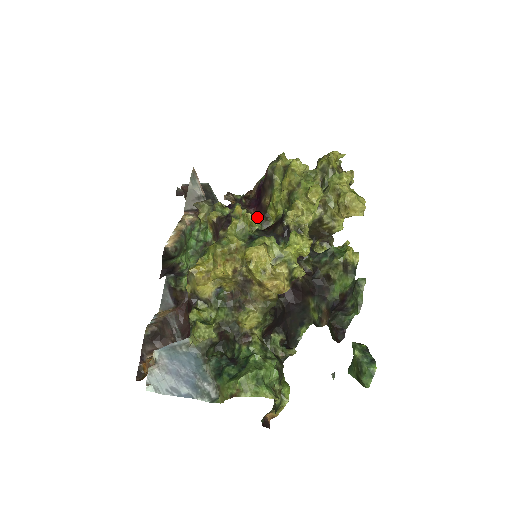
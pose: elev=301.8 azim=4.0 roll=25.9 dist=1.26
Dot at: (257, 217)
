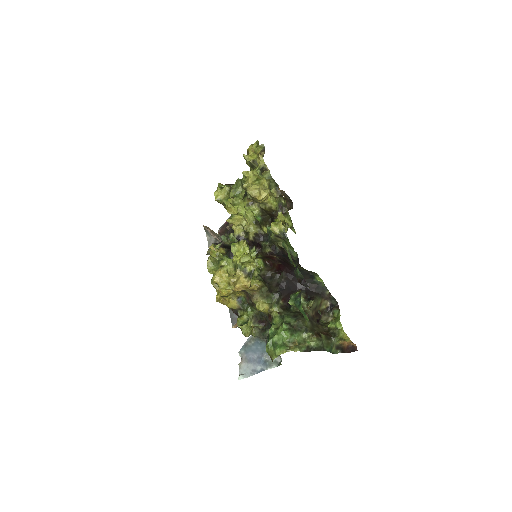
Dot at: occluded
